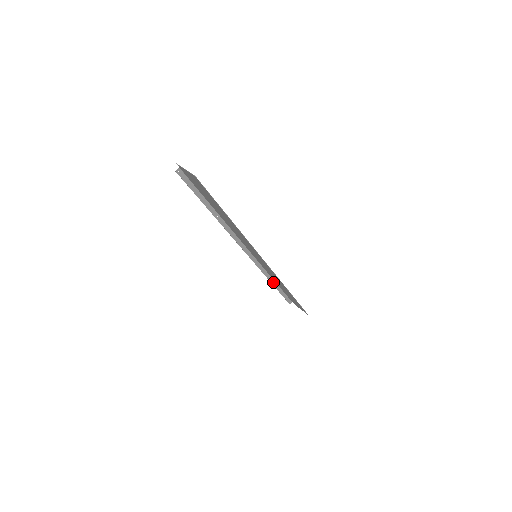
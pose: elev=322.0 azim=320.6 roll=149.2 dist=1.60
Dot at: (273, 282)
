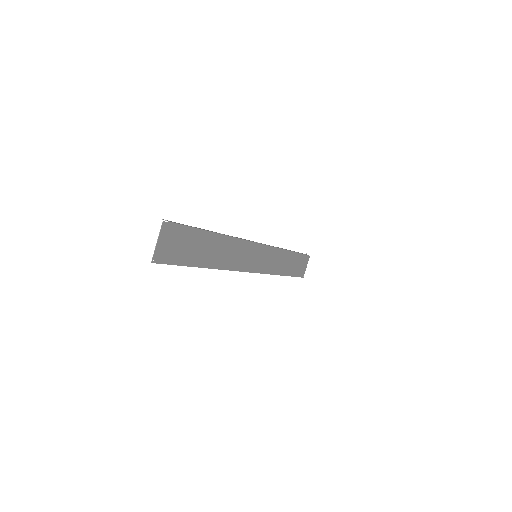
Dot at: (288, 250)
